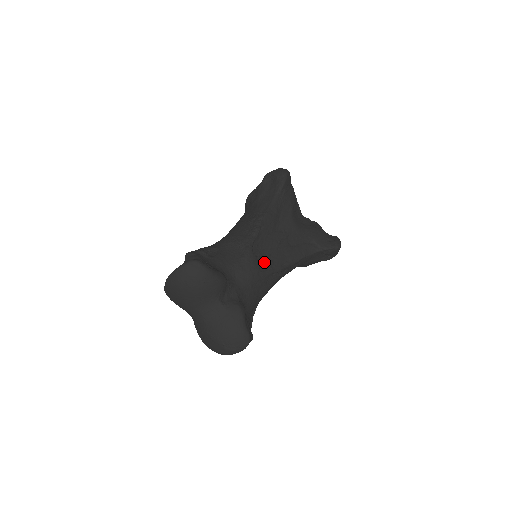
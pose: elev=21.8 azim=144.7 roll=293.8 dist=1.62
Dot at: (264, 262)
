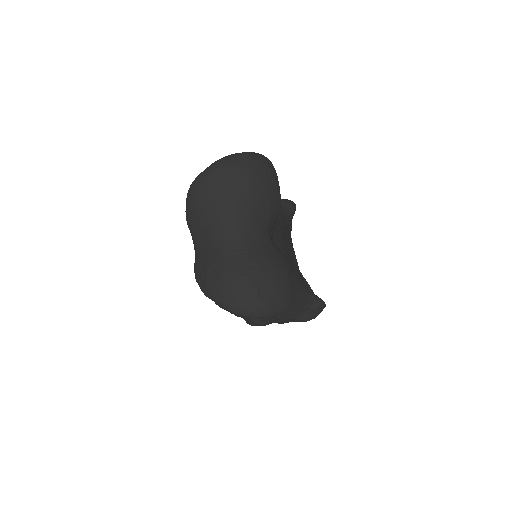
Dot at: occluded
